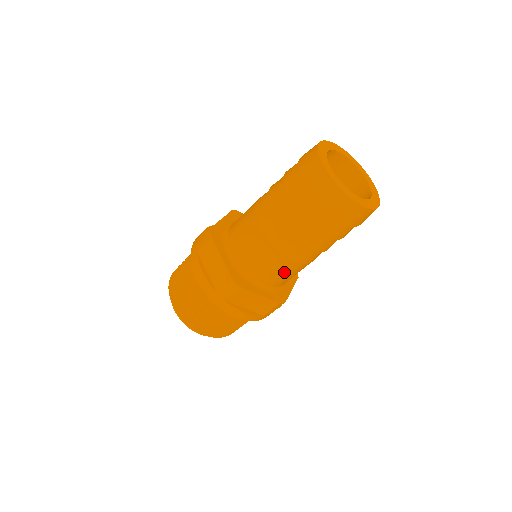
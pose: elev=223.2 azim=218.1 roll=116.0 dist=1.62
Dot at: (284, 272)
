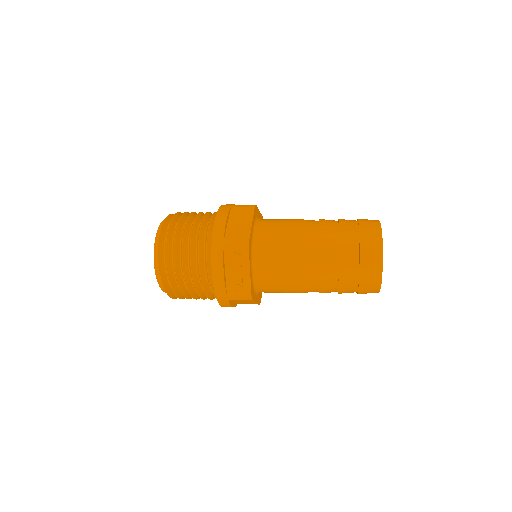
Dot at: occluded
